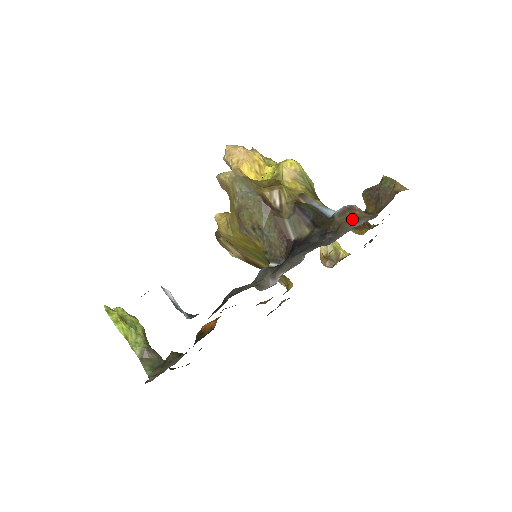
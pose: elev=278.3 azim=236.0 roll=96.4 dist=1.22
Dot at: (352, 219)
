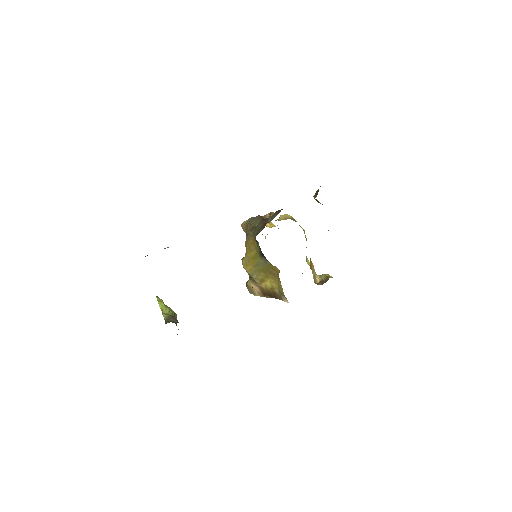
Dot at: occluded
